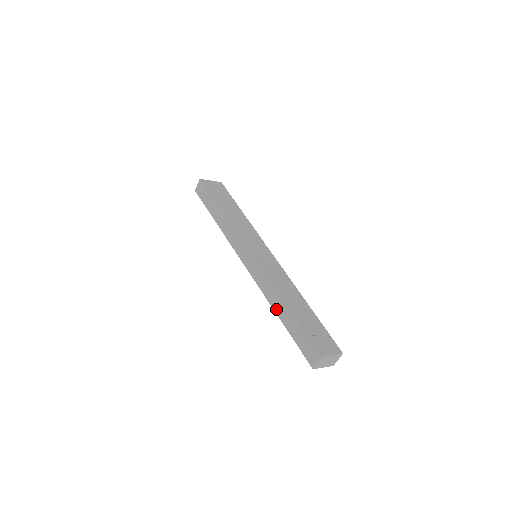
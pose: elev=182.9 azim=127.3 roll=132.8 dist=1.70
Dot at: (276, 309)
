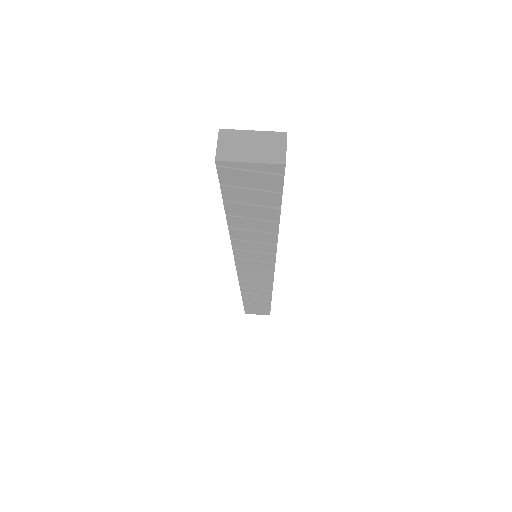
Dot at: occluded
